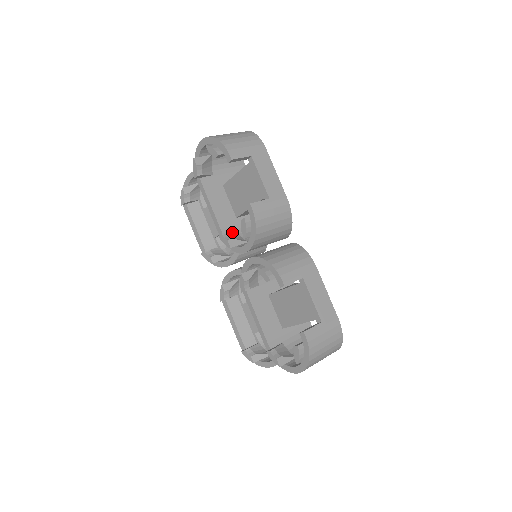
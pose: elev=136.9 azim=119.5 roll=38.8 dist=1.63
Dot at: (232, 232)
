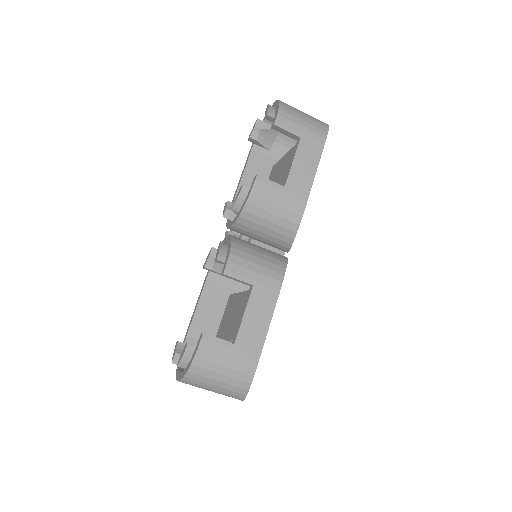
Dot at: occluded
